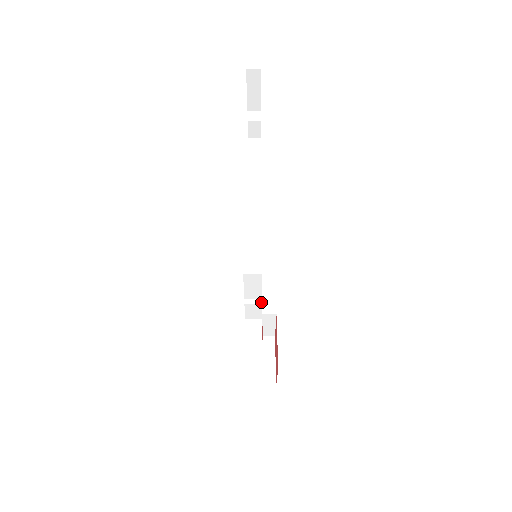
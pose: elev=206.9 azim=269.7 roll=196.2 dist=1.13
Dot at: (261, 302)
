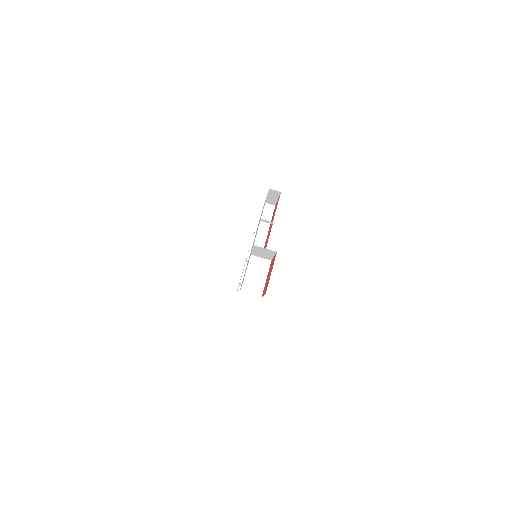
Dot at: (267, 234)
